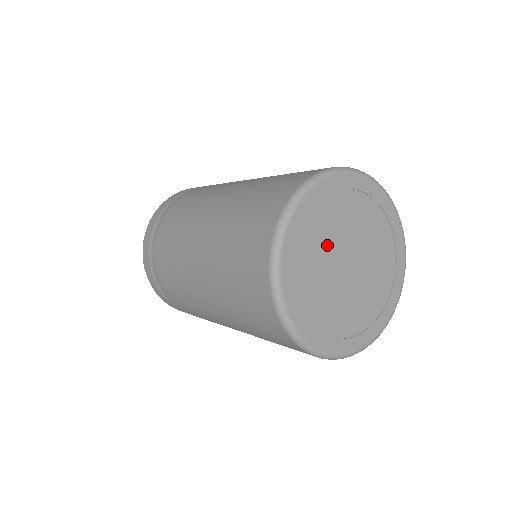
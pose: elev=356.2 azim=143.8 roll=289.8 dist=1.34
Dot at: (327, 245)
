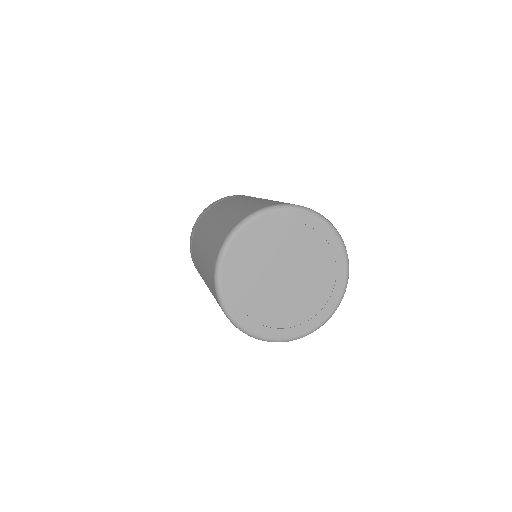
Dot at: (264, 260)
